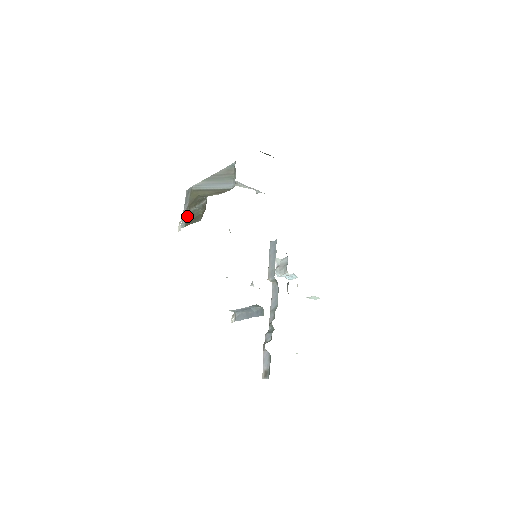
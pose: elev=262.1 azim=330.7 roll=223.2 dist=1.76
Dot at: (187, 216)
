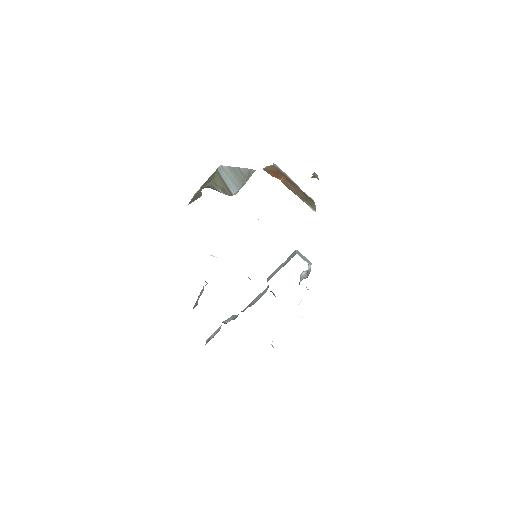
Dot at: occluded
